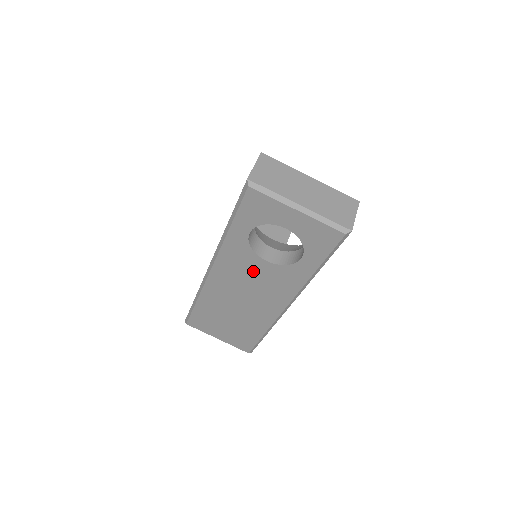
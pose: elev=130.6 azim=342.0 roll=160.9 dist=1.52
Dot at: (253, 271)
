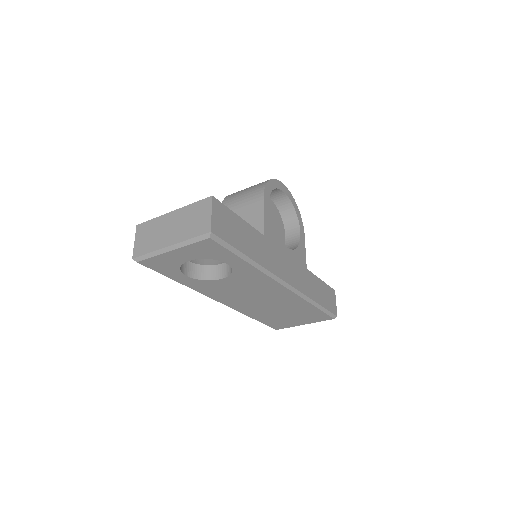
Dot at: (231, 287)
